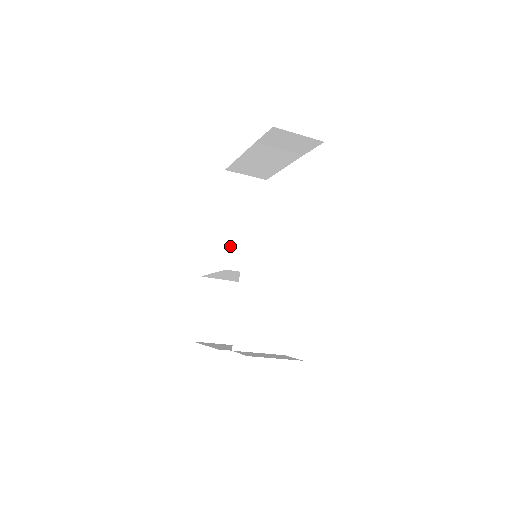
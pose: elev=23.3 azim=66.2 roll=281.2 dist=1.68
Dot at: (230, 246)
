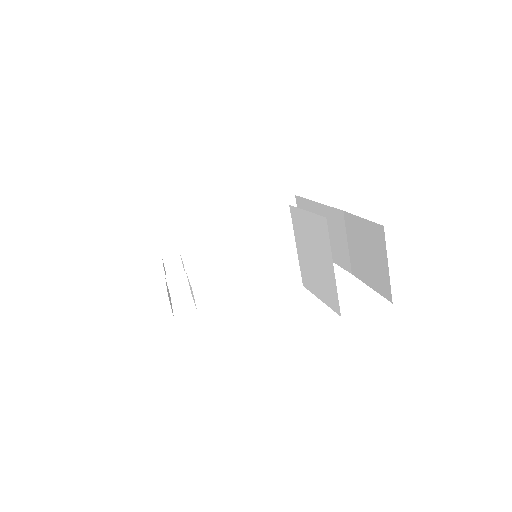
Dot at: occluded
